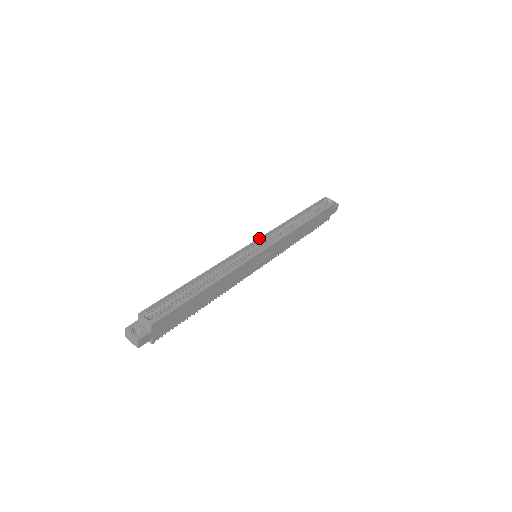
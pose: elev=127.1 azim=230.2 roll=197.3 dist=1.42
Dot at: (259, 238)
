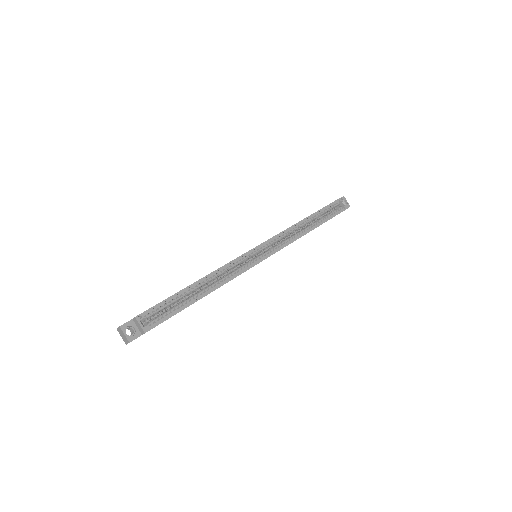
Dot at: (266, 241)
